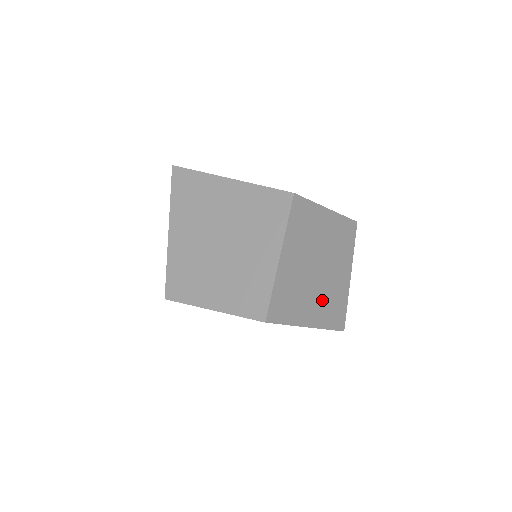
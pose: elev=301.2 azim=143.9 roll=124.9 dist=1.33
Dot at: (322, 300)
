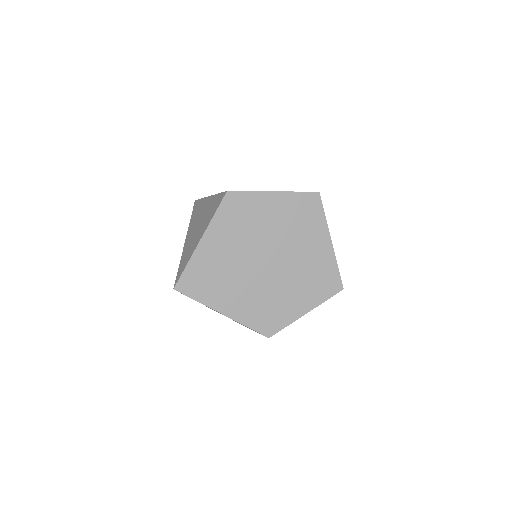
Dot at: occluded
